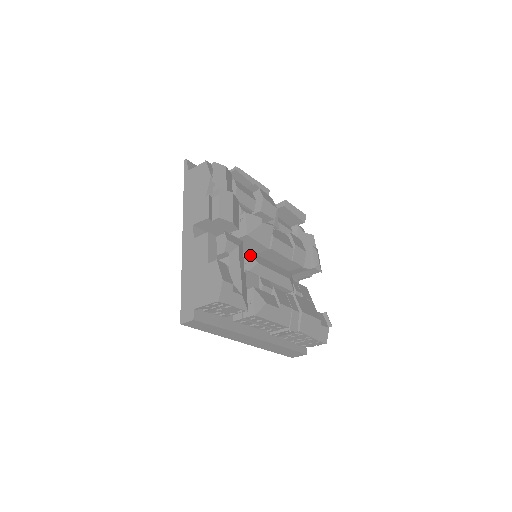
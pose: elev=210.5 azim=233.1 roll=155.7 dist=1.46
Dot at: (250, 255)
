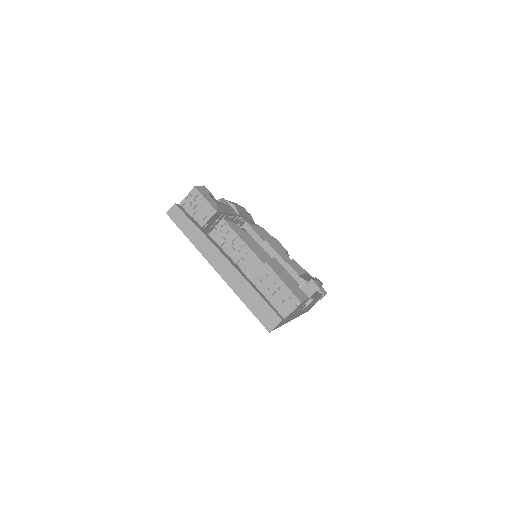
Dot at: (243, 229)
